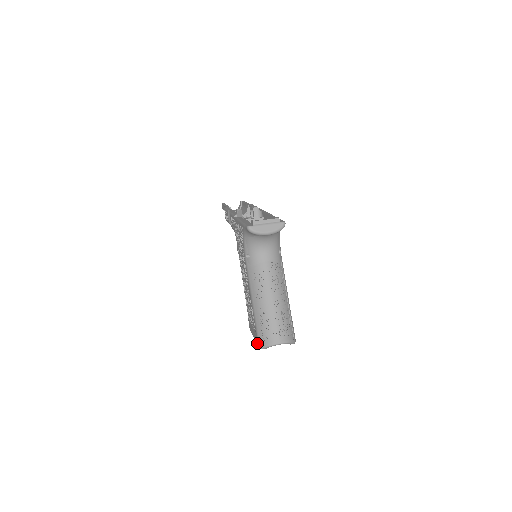
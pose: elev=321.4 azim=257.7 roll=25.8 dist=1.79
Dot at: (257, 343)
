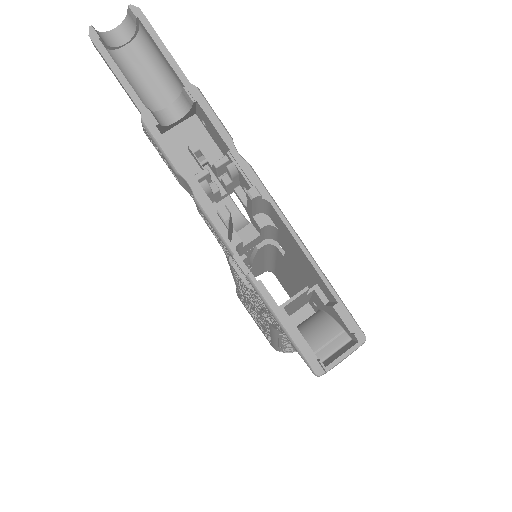
Dot at: occluded
